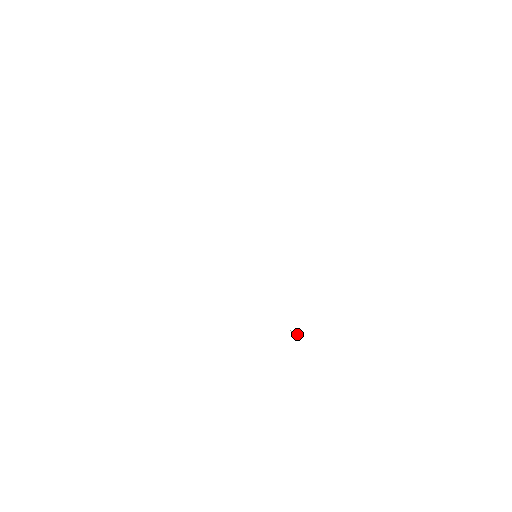
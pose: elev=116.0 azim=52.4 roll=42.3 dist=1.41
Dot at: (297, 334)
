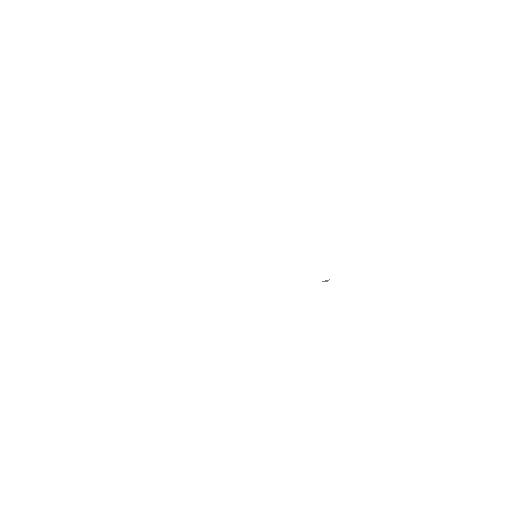
Dot at: (328, 280)
